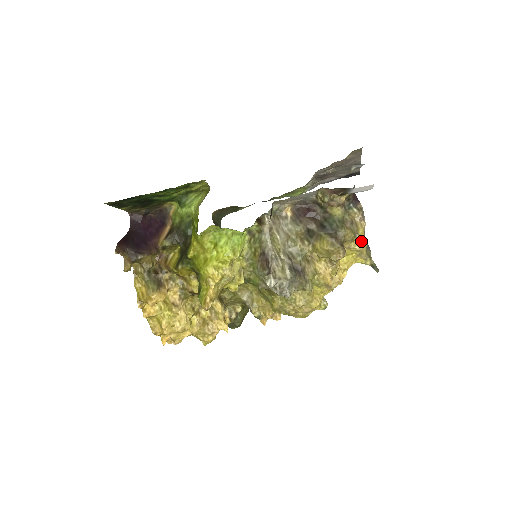
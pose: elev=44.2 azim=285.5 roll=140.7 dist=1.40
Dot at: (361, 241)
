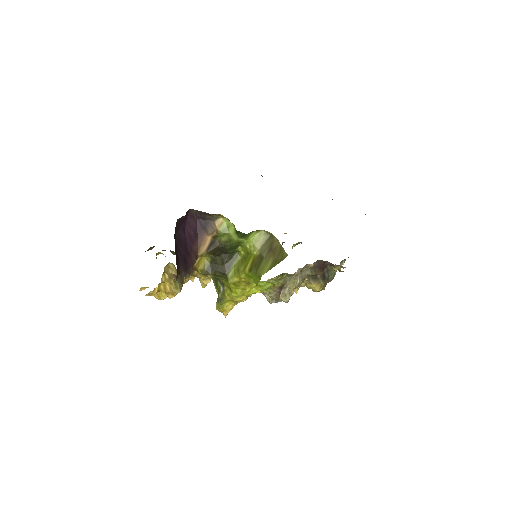
Dot at: occluded
